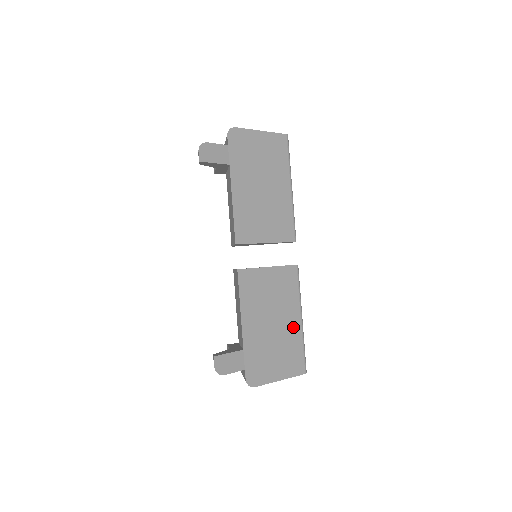
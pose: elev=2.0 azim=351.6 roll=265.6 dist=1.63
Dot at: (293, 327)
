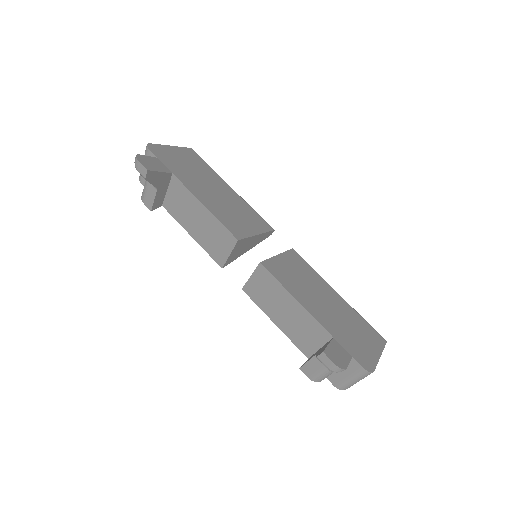
Dot at: (341, 303)
